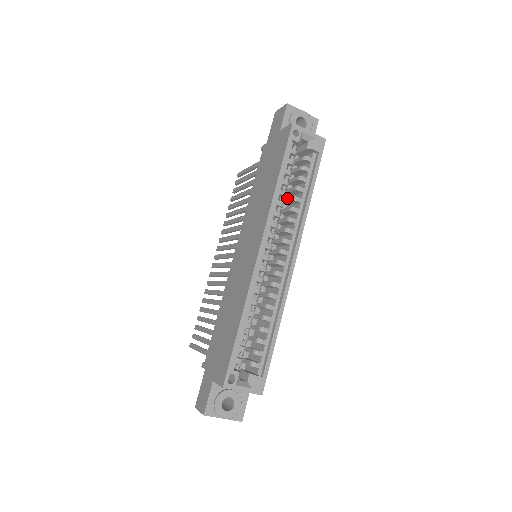
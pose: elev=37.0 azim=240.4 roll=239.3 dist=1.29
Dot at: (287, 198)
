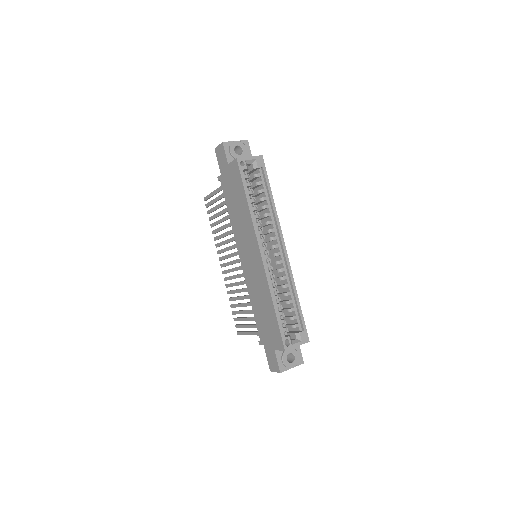
Dot at: (257, 208)
